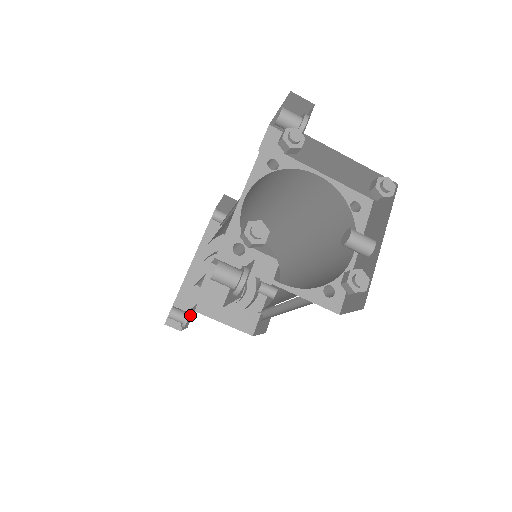
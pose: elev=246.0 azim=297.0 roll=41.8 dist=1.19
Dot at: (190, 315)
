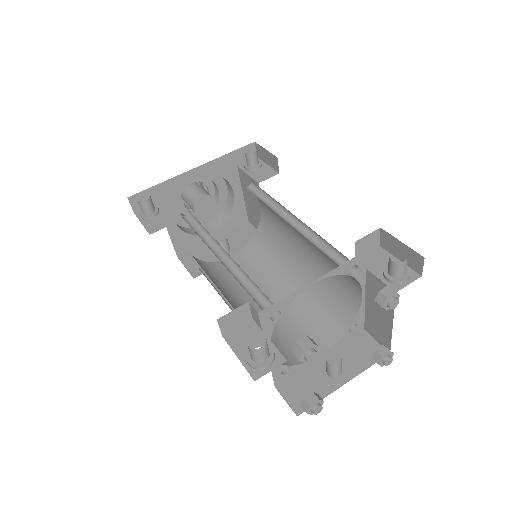
Dot at: (157, 219)
